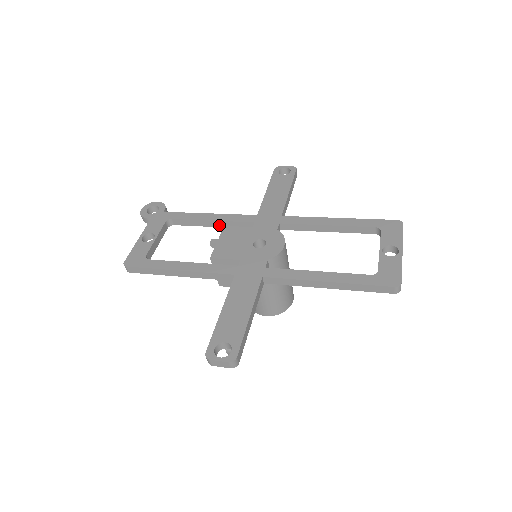
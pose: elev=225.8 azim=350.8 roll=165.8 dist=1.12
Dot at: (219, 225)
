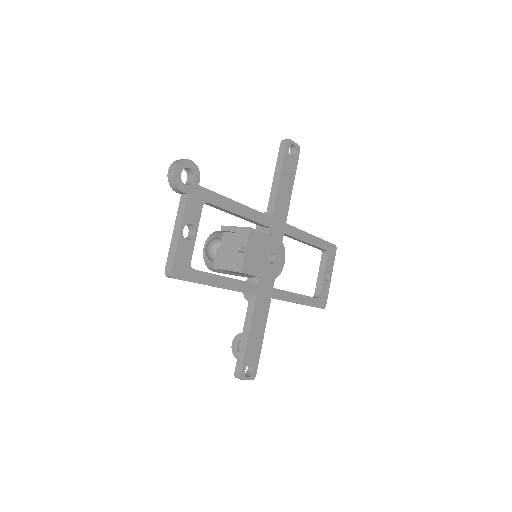
Dot at: (242, 218)
